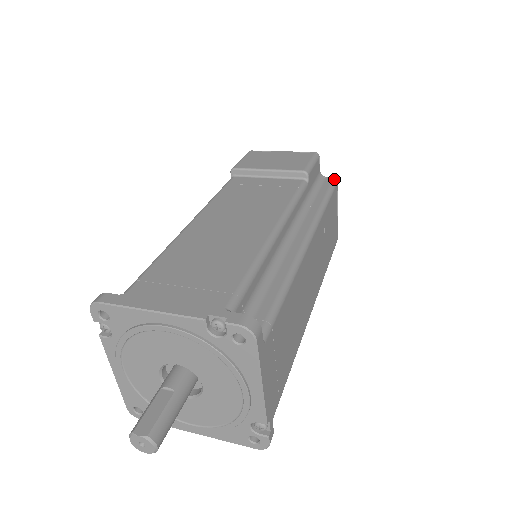
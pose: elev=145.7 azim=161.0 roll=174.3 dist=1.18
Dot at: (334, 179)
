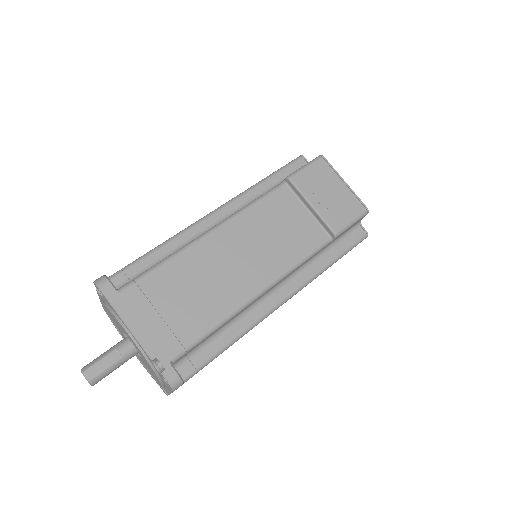
Dot at: (366, 234)
